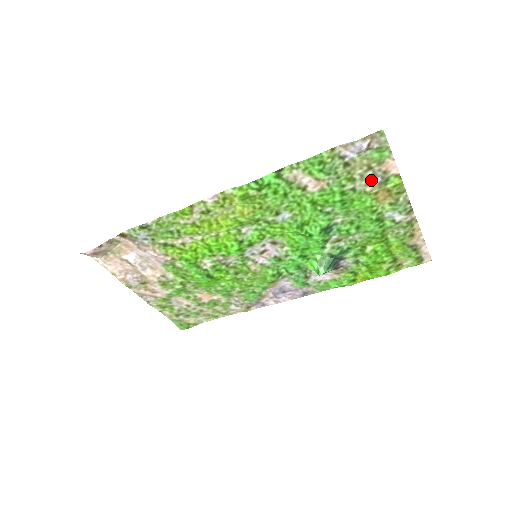
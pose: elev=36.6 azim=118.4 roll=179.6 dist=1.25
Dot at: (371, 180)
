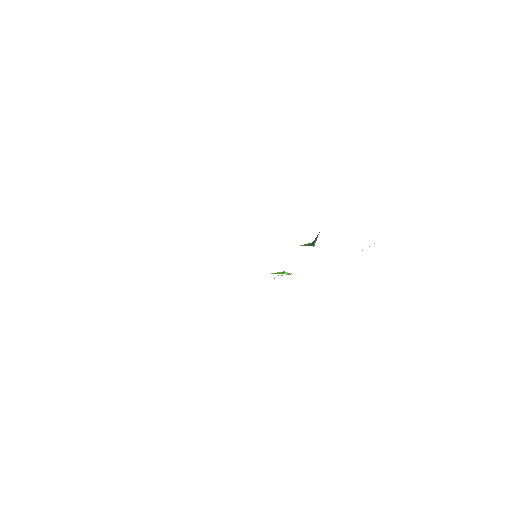
Dot at: occluded
